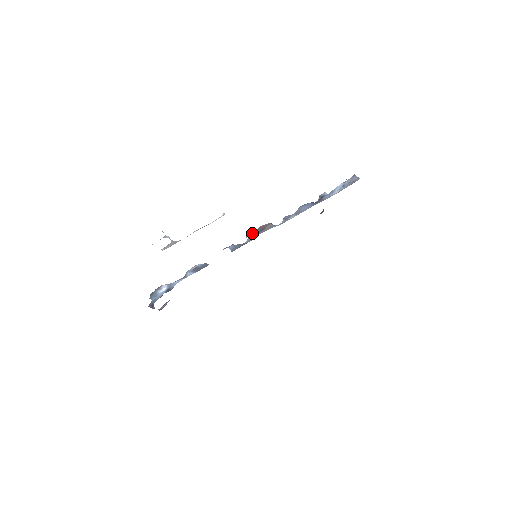
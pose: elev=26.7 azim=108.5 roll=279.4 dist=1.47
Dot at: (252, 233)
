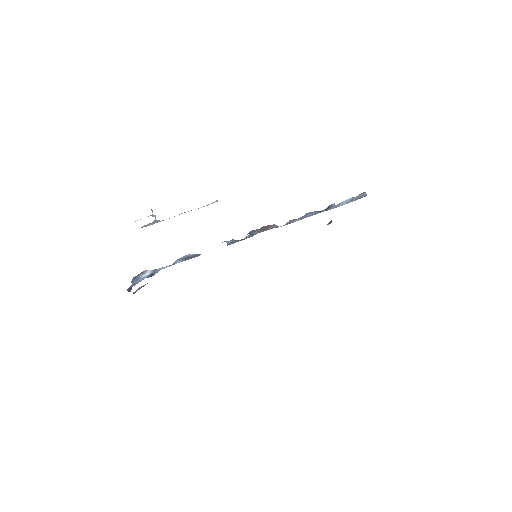
Dot at: (254, 231)
